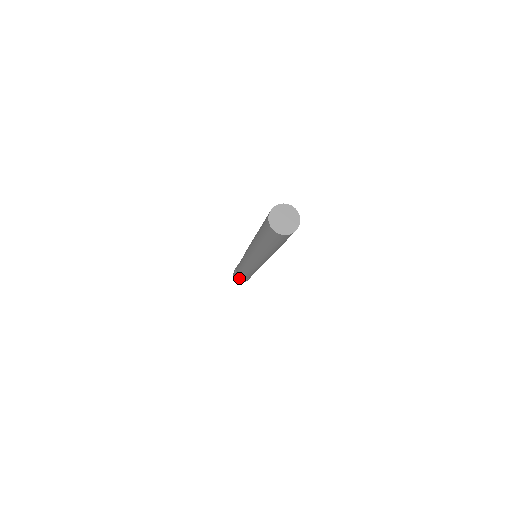
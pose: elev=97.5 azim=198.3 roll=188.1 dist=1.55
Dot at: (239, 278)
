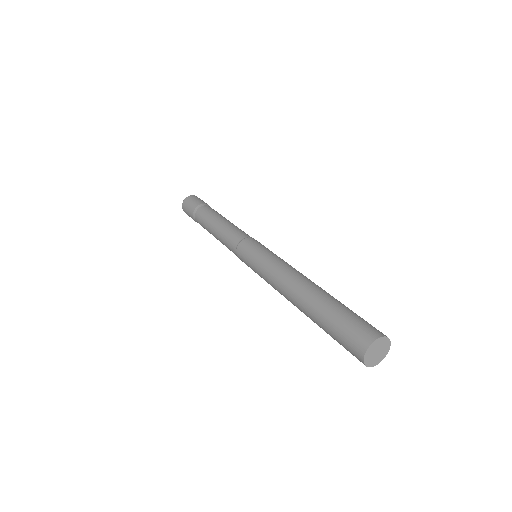
Dot at: (195, 221)
